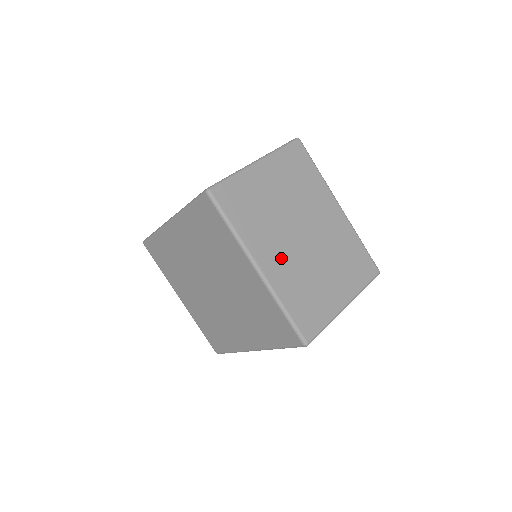
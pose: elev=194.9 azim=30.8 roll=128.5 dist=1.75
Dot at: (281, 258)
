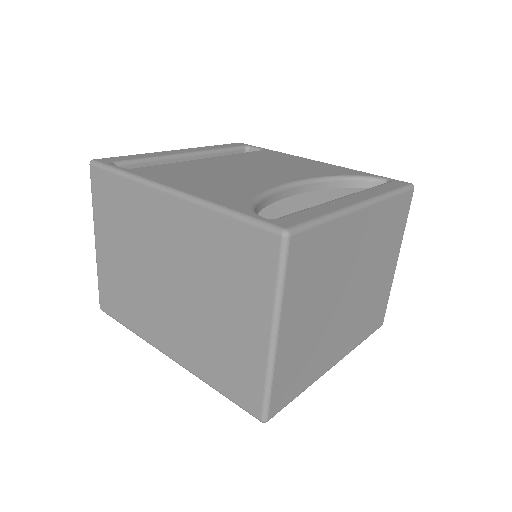
Dot at: (343, 334)
